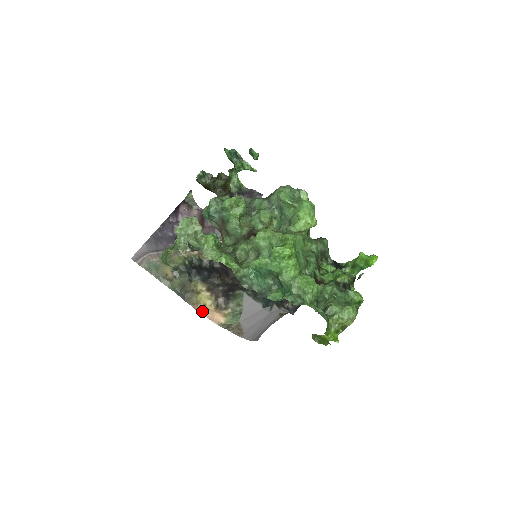
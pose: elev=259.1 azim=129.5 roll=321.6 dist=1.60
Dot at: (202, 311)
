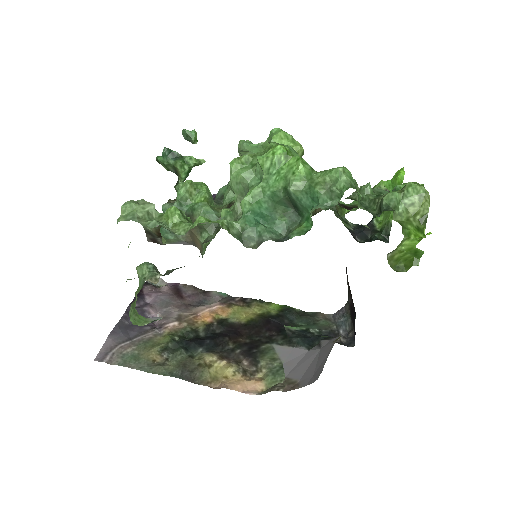
Dot at: (225, 386)
